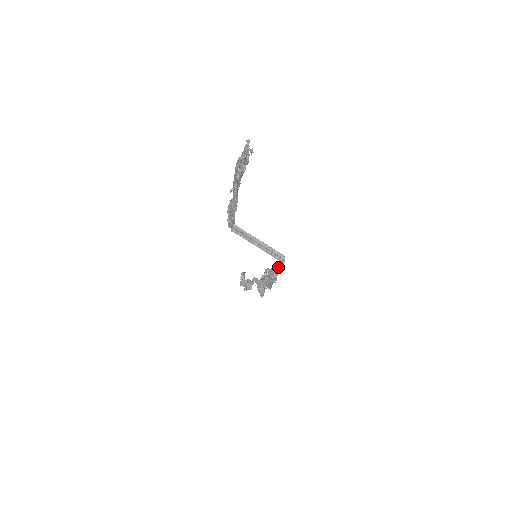
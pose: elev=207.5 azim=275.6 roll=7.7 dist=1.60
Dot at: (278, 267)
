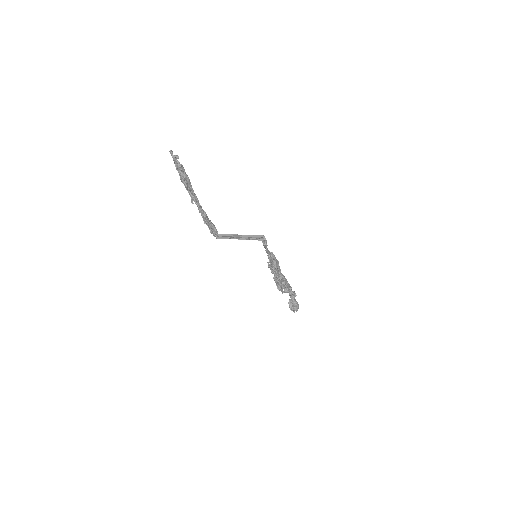
Dot at: occluded
